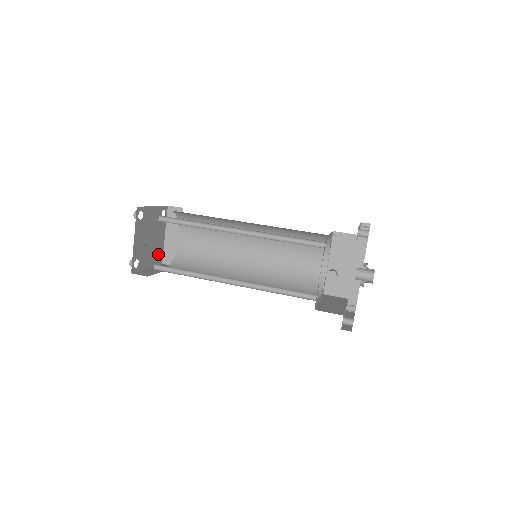
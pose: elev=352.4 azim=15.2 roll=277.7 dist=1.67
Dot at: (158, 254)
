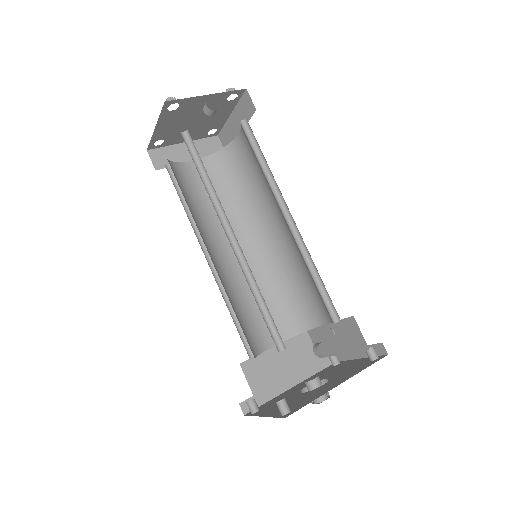
Dot at: (164, 139)
